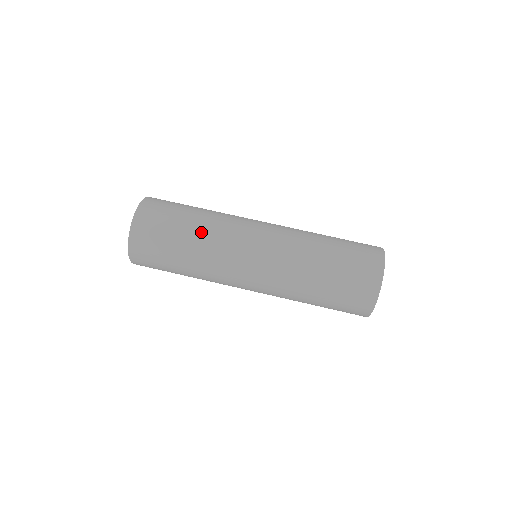
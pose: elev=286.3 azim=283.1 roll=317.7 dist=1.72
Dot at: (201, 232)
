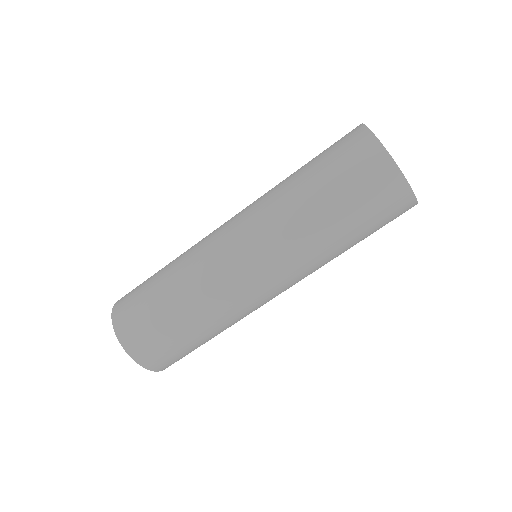
Dot at: (190, 304)
